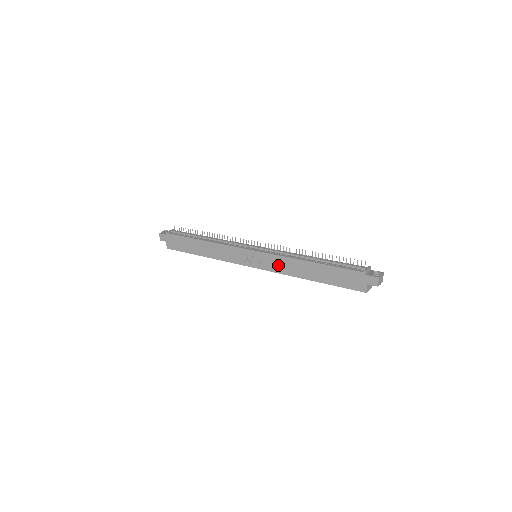
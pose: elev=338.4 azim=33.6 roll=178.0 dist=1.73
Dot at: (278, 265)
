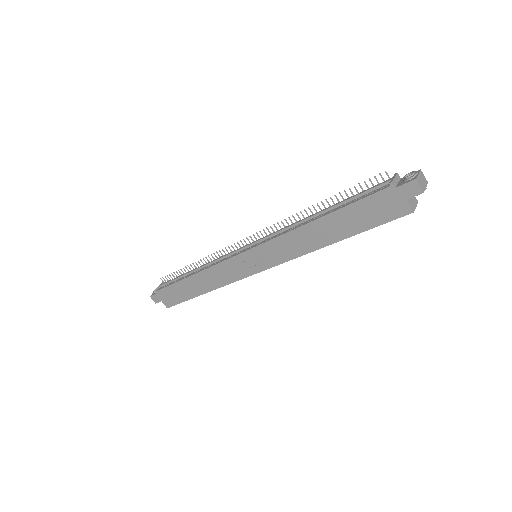
Dot at: (284, 250)
